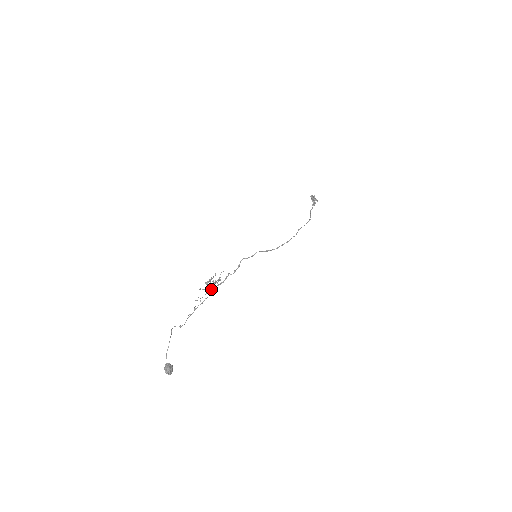
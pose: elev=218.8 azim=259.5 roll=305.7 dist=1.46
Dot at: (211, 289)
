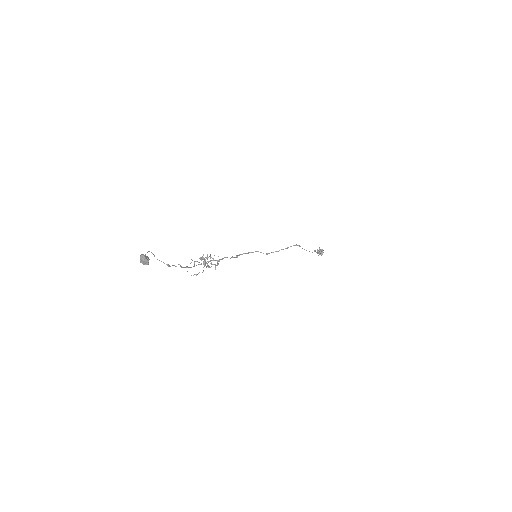
Dot at: (207, 266)
